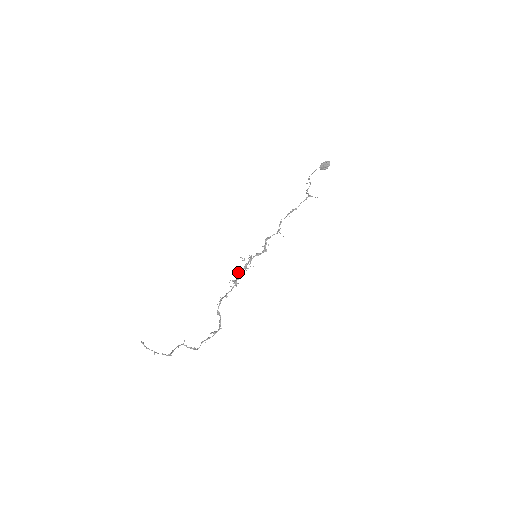
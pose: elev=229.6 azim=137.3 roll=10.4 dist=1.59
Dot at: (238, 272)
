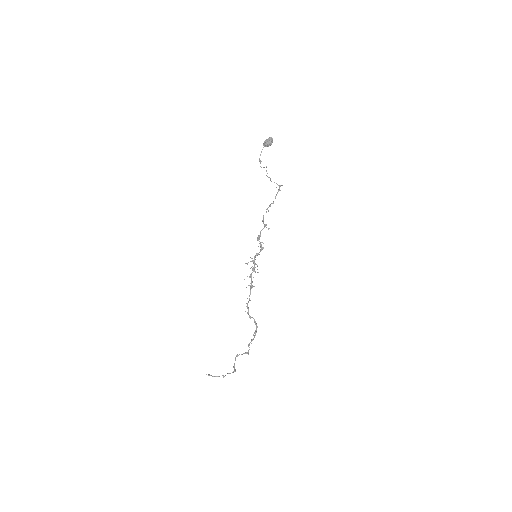
Dot at: (250, 277)
